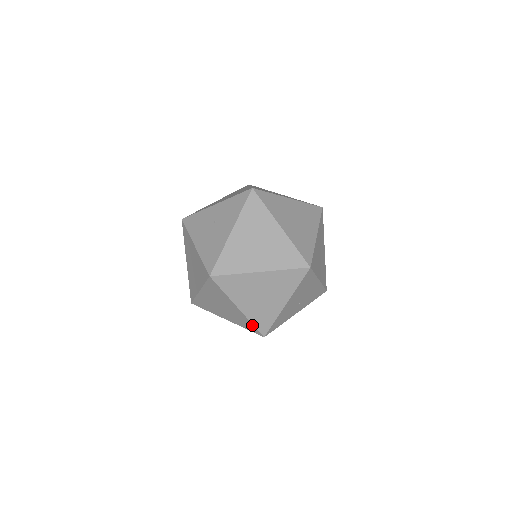
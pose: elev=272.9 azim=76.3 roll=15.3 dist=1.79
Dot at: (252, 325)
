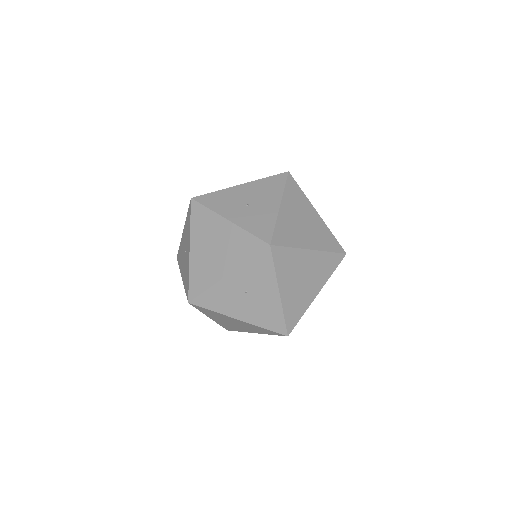
Dot at: occluded
